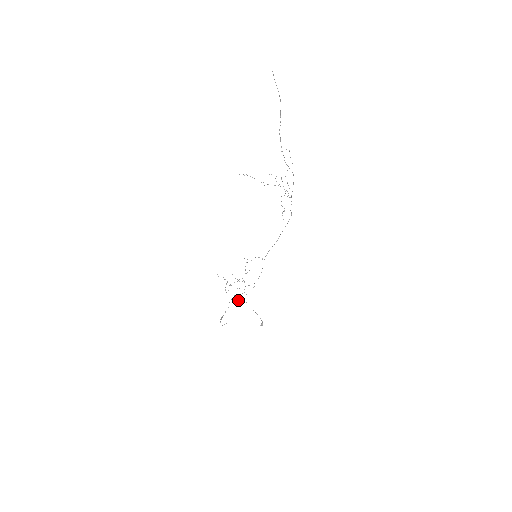
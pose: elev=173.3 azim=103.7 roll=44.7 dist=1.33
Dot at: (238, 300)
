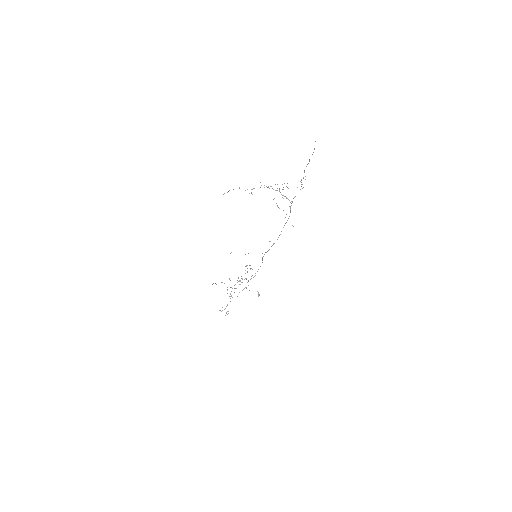
Dot at: (239, 292)
